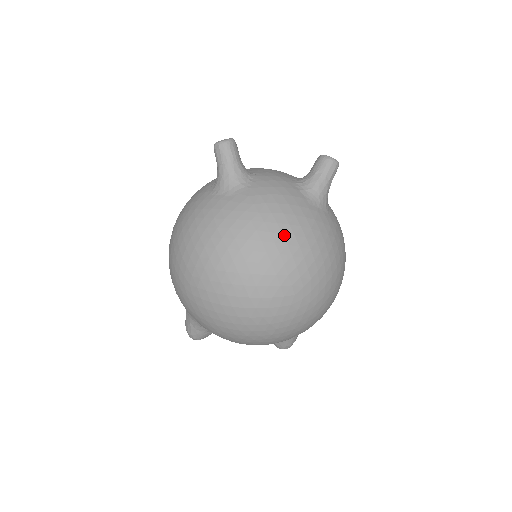
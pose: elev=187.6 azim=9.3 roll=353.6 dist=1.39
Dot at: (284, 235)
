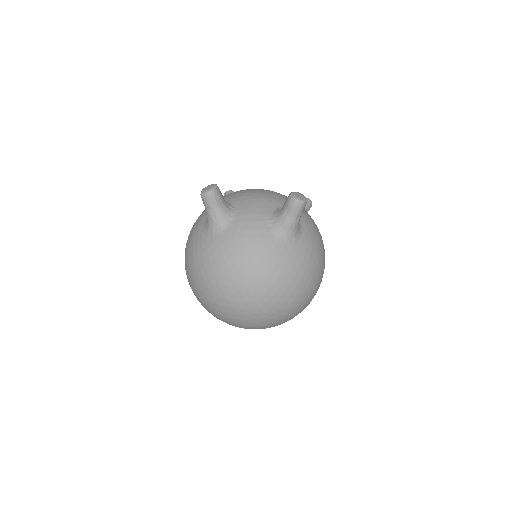
Dot at: (250, 275)
